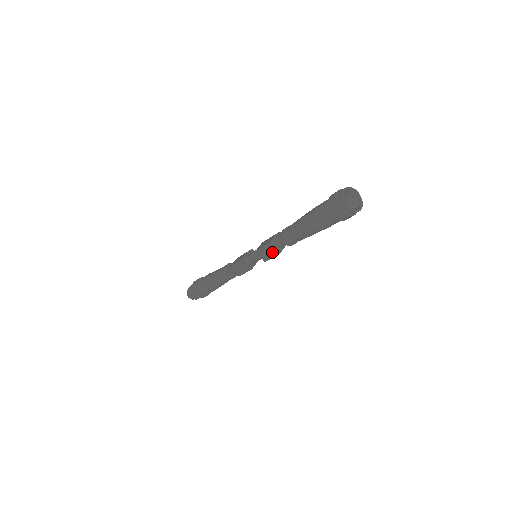
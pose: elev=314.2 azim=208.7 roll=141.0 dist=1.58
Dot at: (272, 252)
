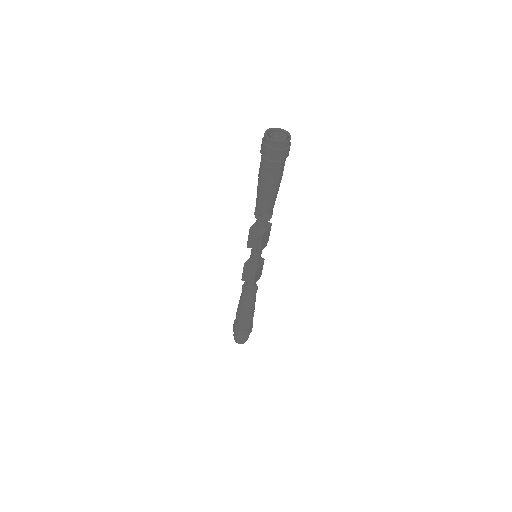
Dot at: (258, 238)
